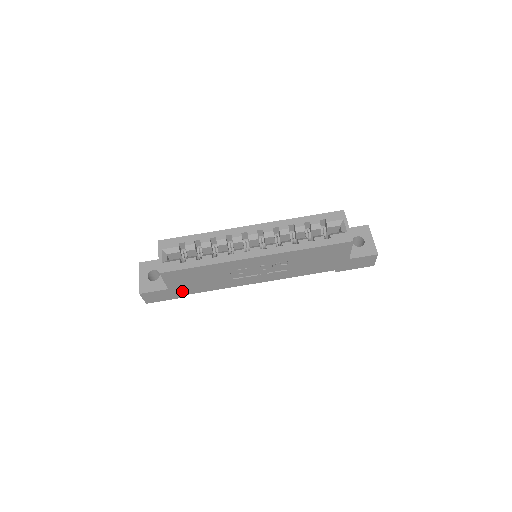
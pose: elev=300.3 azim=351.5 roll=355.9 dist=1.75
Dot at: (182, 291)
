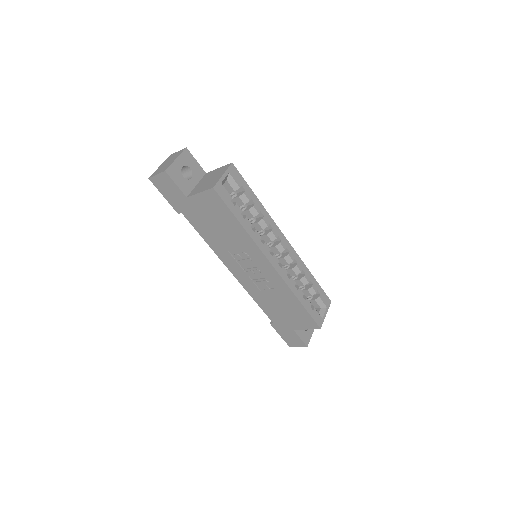
Dot at: (188, 210)
